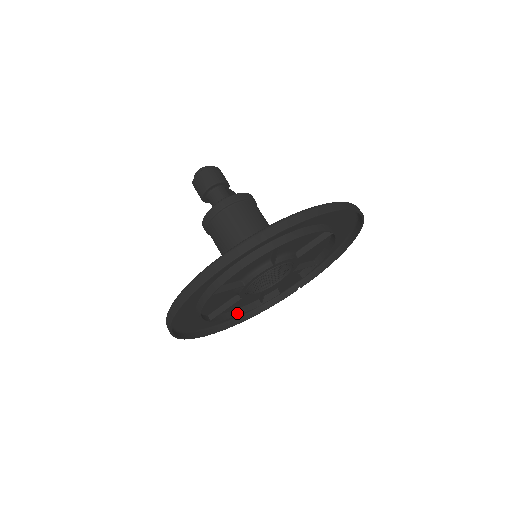
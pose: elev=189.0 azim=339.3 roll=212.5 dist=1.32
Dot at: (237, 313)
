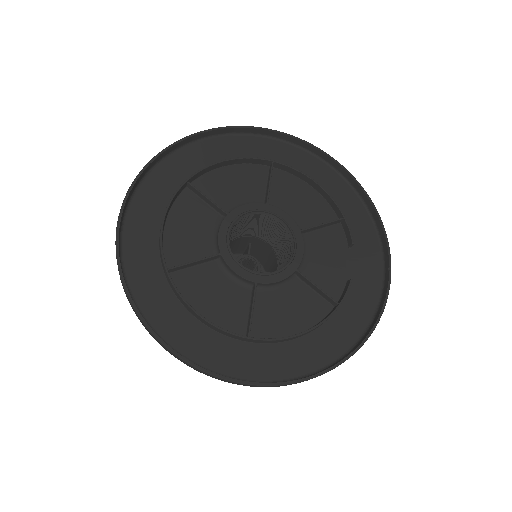
Dot at: (308, 330)
